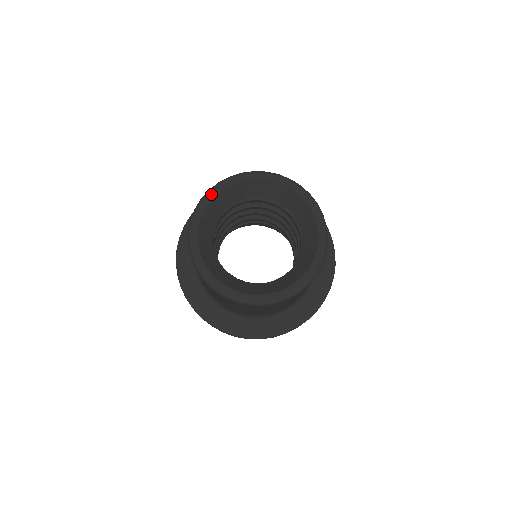
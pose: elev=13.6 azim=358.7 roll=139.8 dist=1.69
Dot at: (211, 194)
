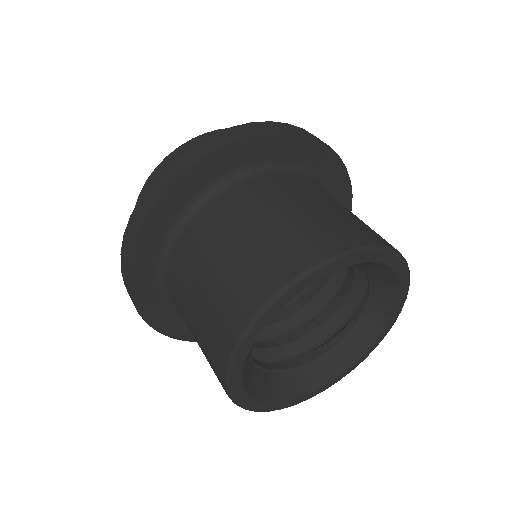
Dot at: (235, 375)
